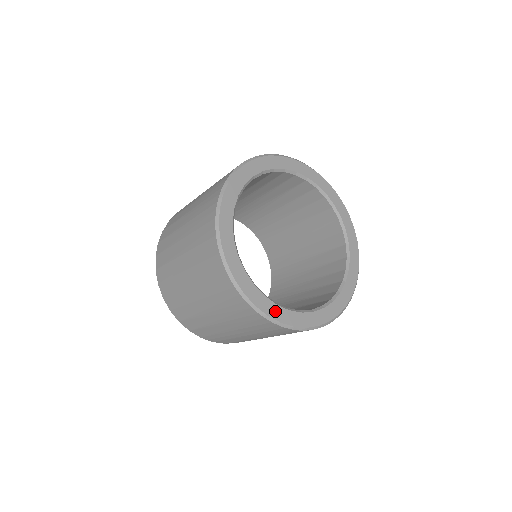
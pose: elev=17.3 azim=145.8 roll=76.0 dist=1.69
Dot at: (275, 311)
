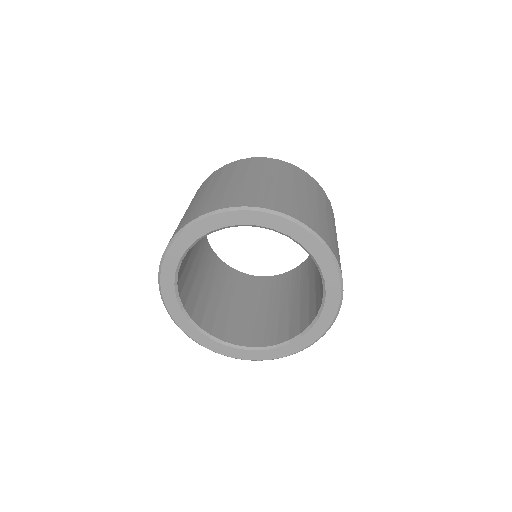
Dot at: (264, 355)
